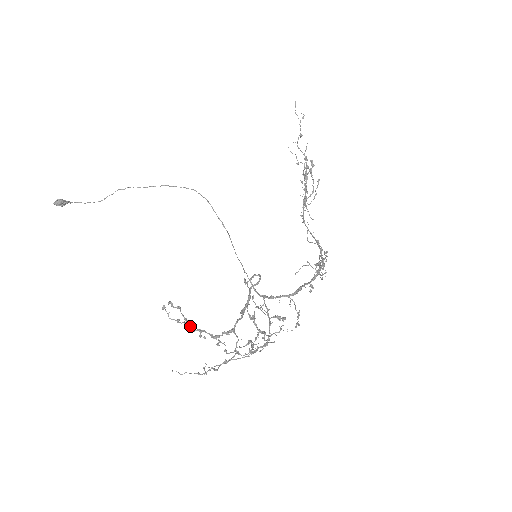
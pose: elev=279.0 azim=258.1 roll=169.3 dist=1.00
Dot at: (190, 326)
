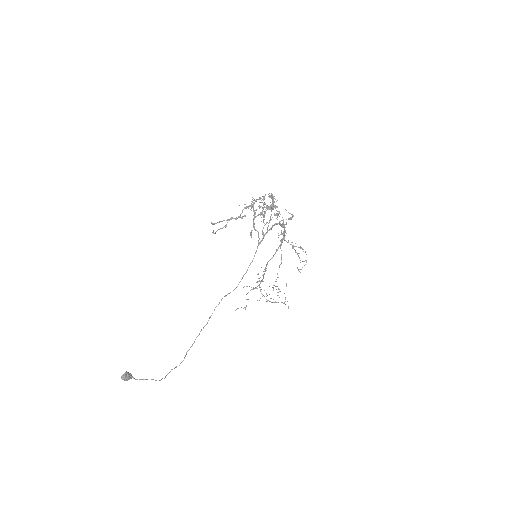
Dot at: (232, 218)
